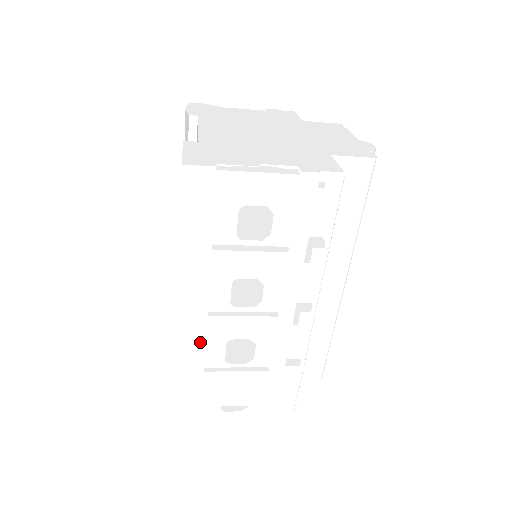
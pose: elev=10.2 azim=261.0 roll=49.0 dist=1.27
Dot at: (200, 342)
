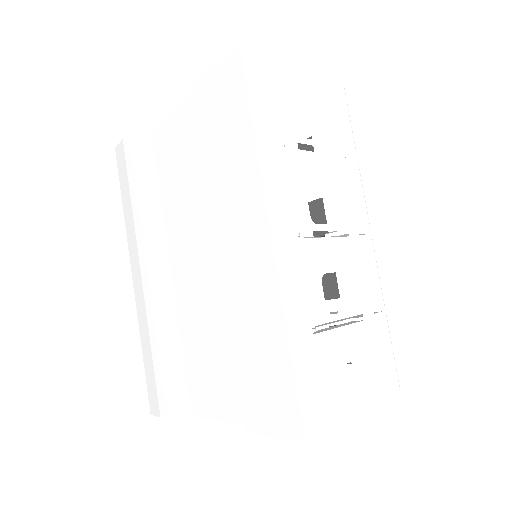
Dot at: (299, 282)
